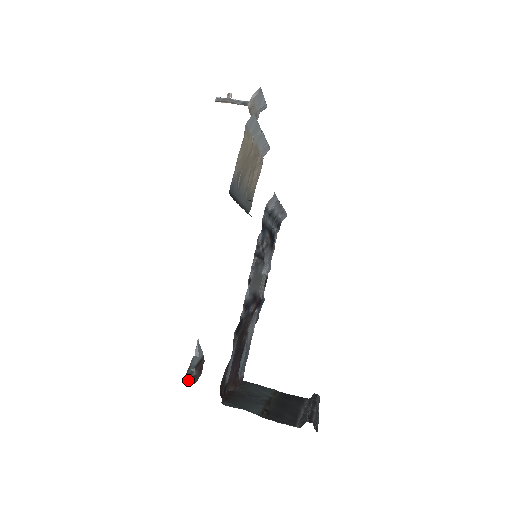
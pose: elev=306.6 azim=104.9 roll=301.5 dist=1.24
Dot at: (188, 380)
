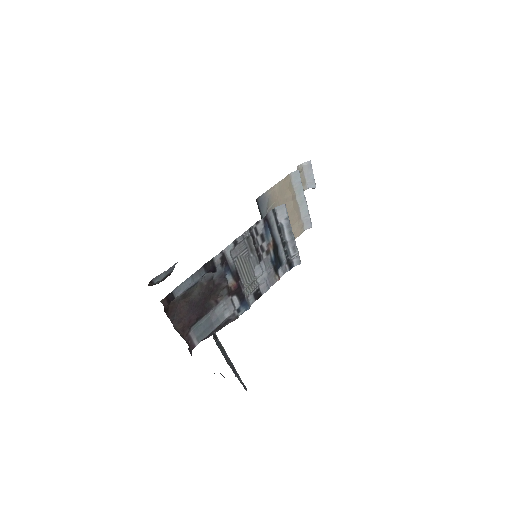
Dot at: (151, 284)
